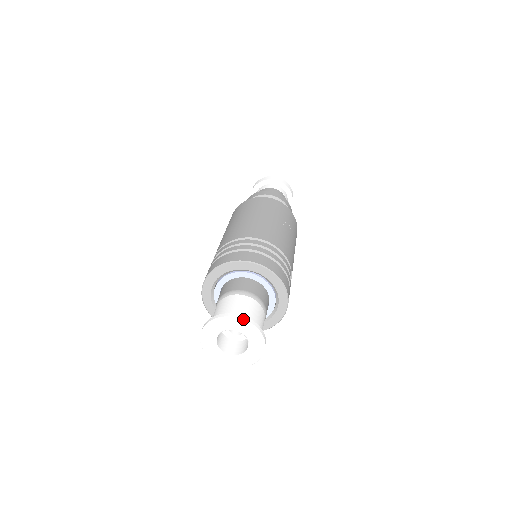
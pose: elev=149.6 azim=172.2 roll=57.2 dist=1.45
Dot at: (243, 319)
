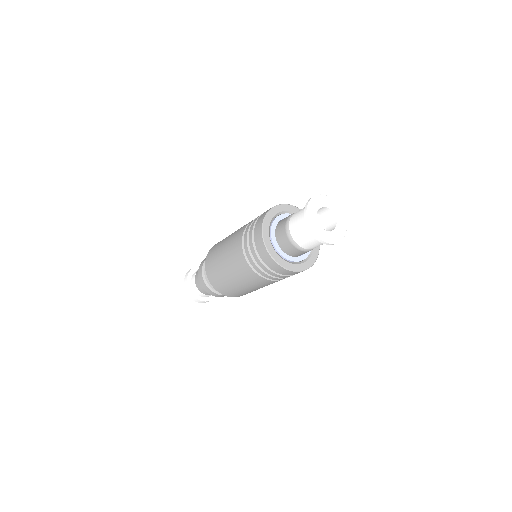
Dot at: (344, 214)
